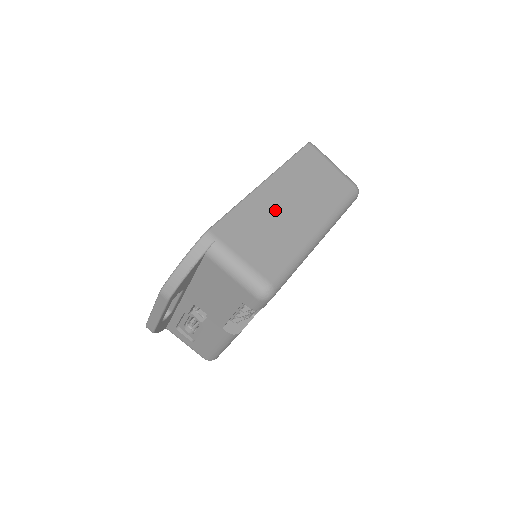
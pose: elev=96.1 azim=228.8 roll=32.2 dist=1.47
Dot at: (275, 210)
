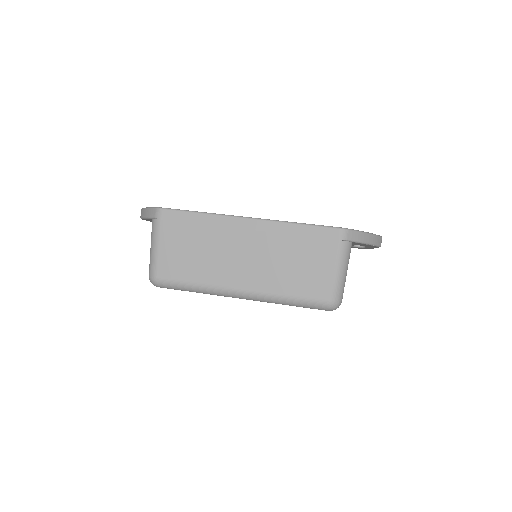
Dot at: (226, 244)
